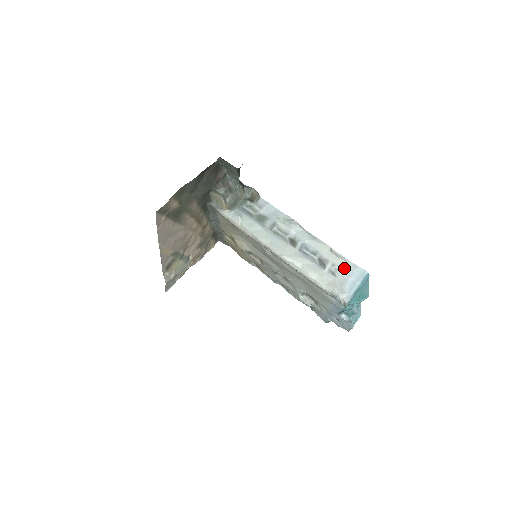
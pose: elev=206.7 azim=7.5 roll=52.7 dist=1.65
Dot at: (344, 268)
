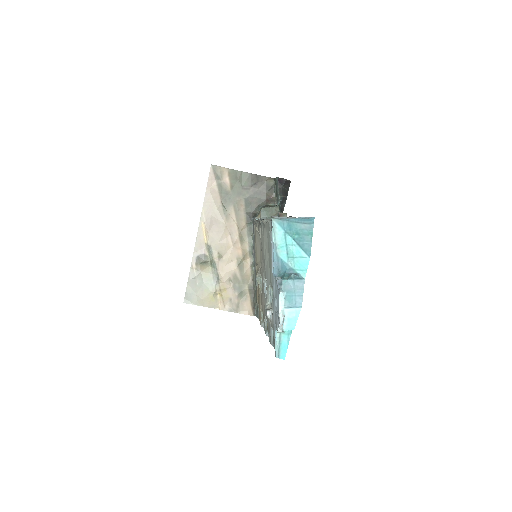
Dot at: occluded
